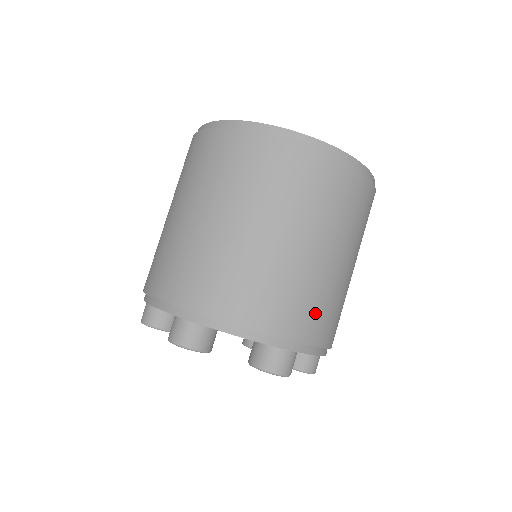
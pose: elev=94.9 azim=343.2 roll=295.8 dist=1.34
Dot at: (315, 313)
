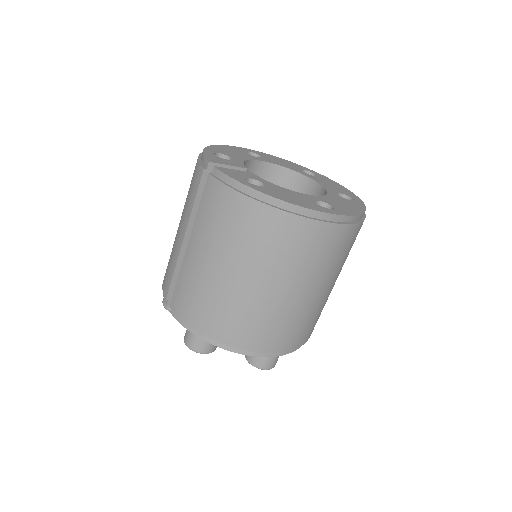
Dot at: occluded
